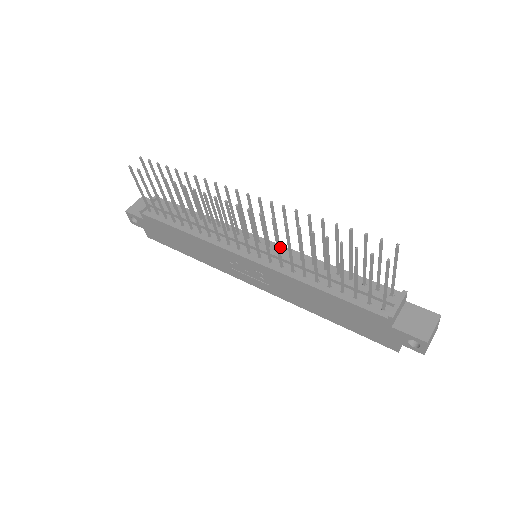
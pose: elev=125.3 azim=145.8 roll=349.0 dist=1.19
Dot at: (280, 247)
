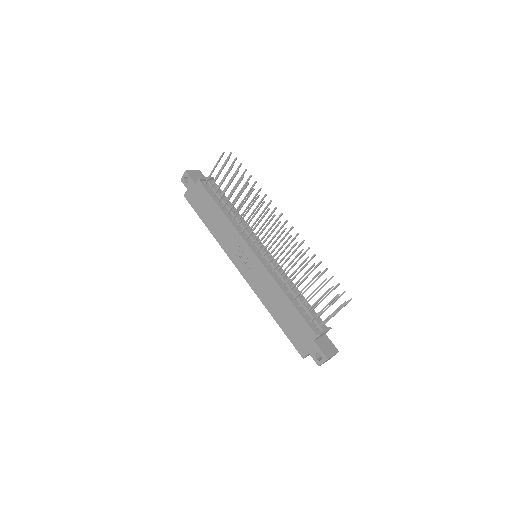
Dot at: (276, 261)
